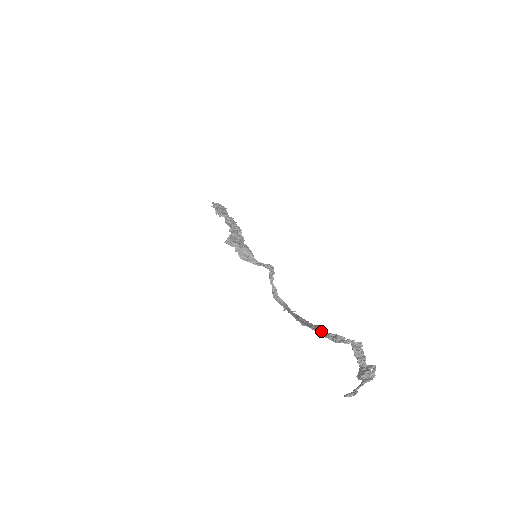
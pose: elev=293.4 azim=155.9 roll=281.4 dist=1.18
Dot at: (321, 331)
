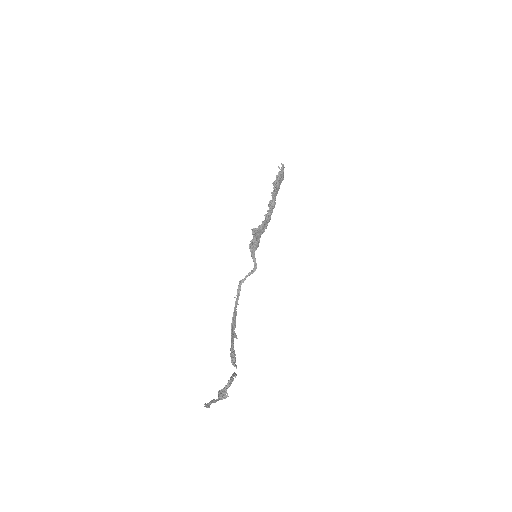
Dot at: (233, 343)
